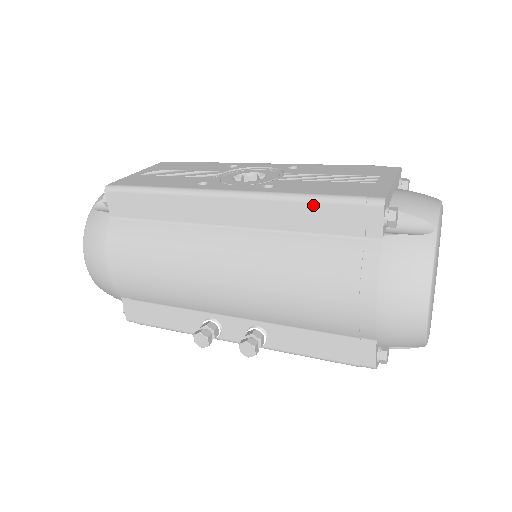
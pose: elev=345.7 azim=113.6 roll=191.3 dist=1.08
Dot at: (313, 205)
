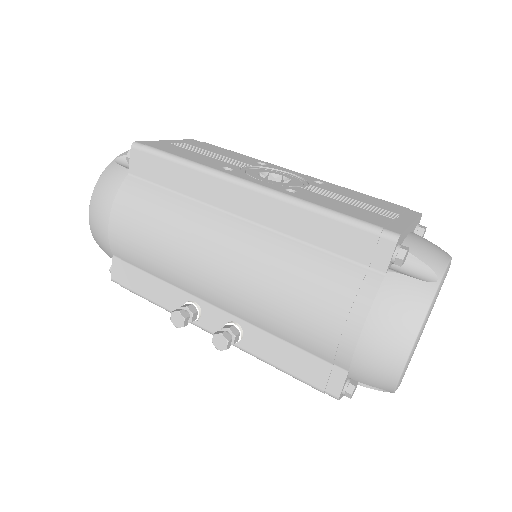
Dot at: (329, 220)
